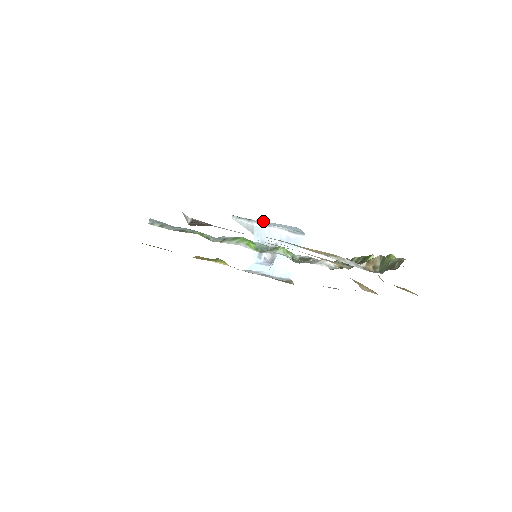
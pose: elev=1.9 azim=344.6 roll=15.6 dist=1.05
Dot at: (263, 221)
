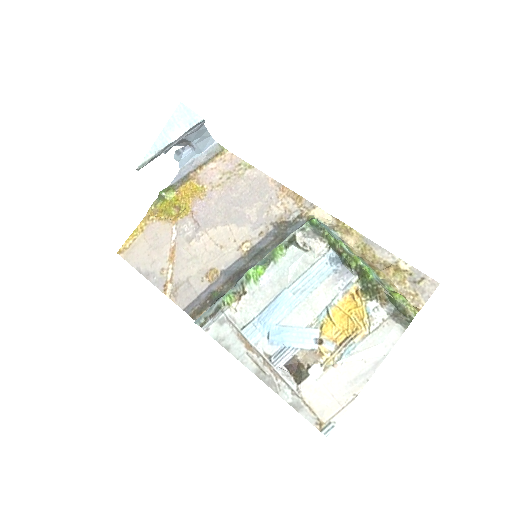
Dot at: (156, 139)
